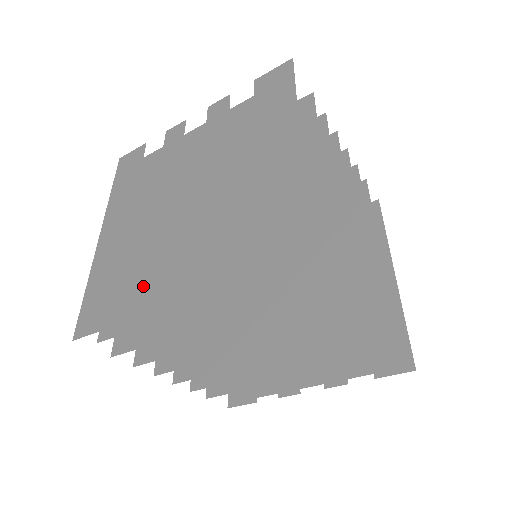
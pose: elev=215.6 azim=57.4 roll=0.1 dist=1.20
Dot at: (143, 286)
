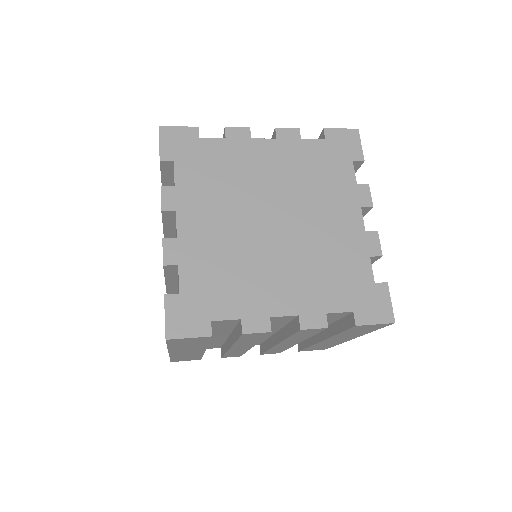
Dot at: occluded
